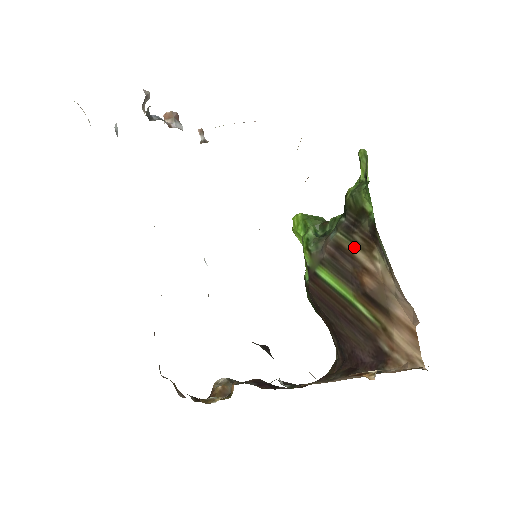
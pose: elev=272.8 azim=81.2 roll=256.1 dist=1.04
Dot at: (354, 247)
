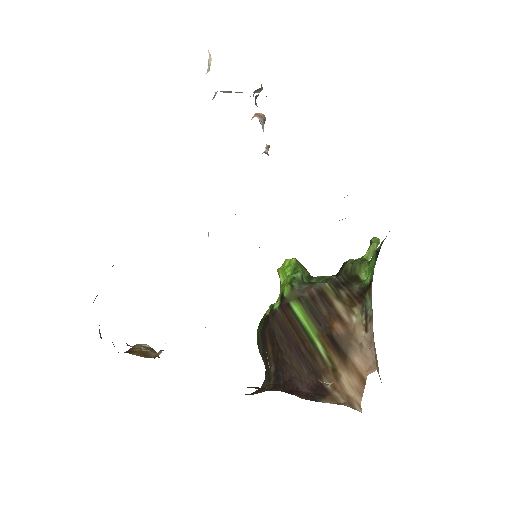
Dot at: (337, 299)
